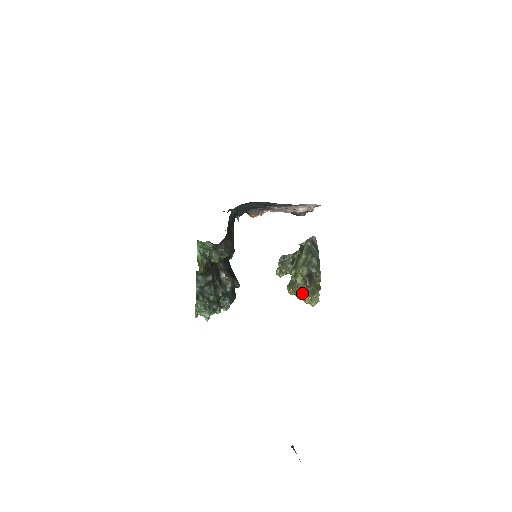
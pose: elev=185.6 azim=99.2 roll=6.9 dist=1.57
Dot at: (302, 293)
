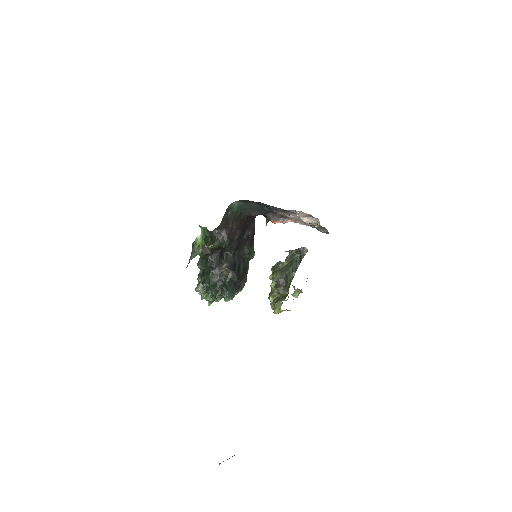
Dot at: (274, 299)
